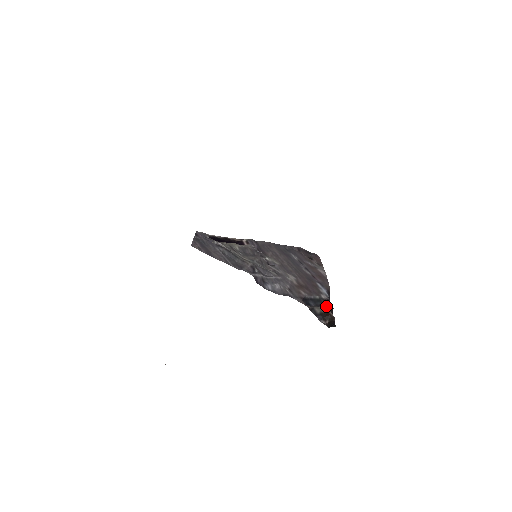
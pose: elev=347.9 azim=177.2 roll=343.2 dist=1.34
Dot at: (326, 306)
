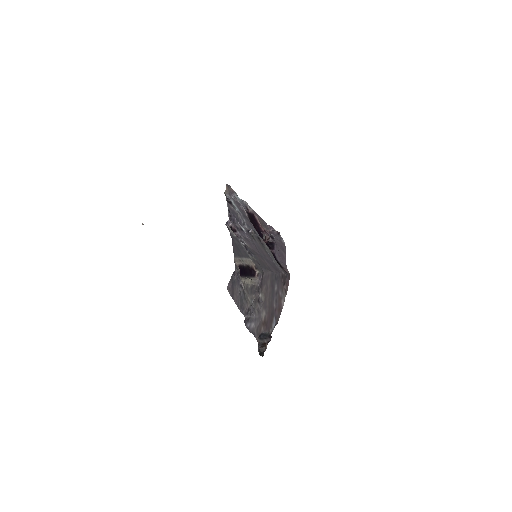
Dot at: (268, 340)
